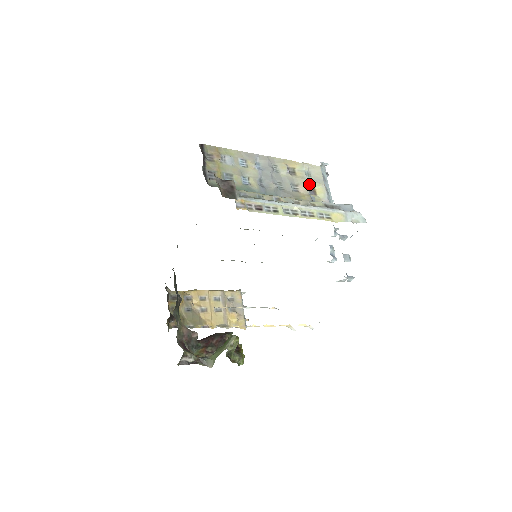
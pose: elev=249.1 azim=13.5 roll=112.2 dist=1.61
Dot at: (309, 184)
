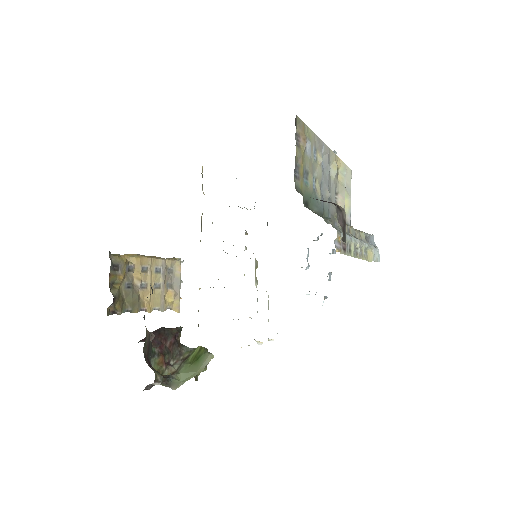
Dot at: occluded
